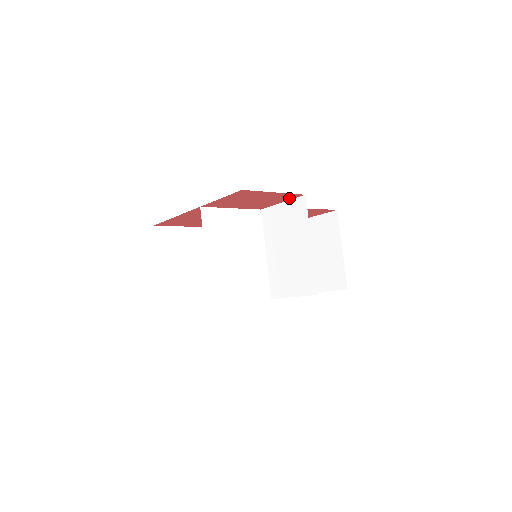
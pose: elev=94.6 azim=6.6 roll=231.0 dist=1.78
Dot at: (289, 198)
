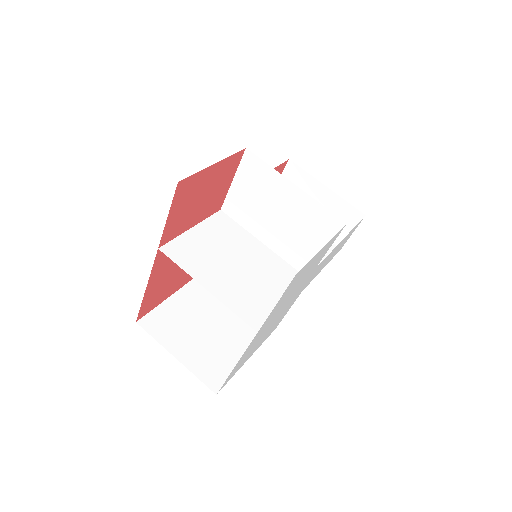
Dot at: (234, 167)
